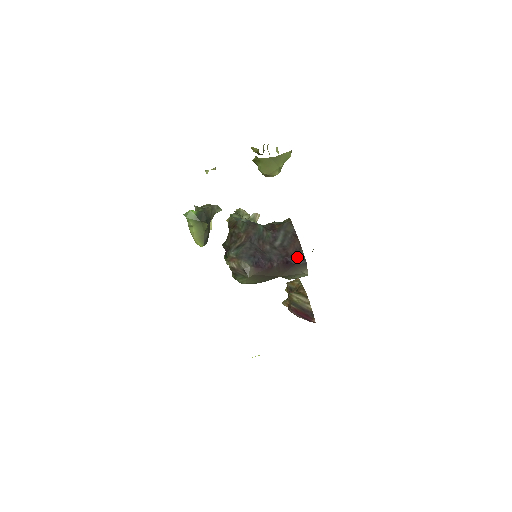
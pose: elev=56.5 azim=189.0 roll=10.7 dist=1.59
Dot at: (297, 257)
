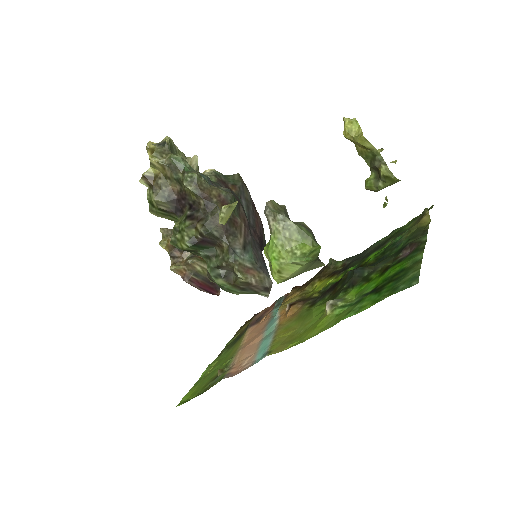
Dot at: (263, 241)
